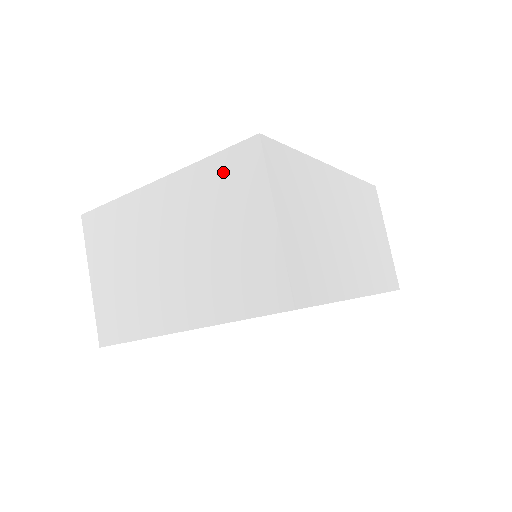
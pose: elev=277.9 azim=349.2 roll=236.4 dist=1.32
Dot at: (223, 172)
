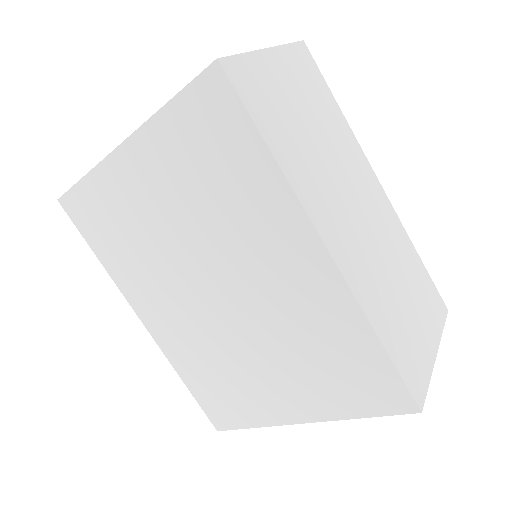
Dot at: occluded
